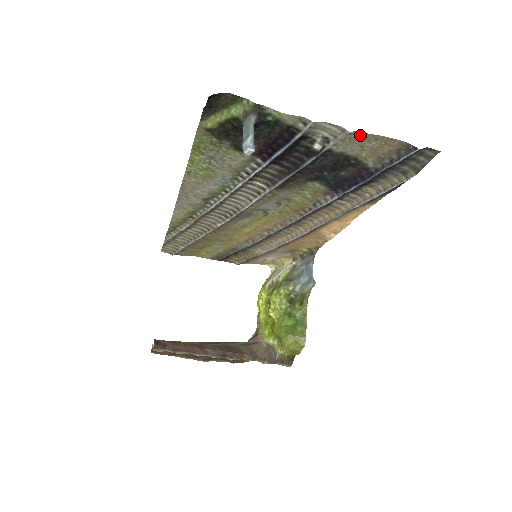
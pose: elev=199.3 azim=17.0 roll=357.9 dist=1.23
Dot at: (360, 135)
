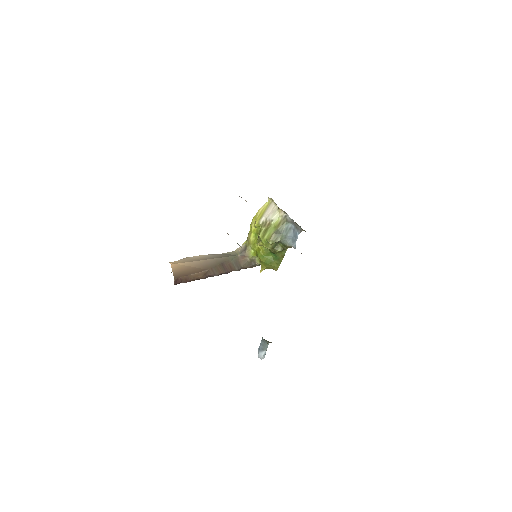
Dot at: occluded
